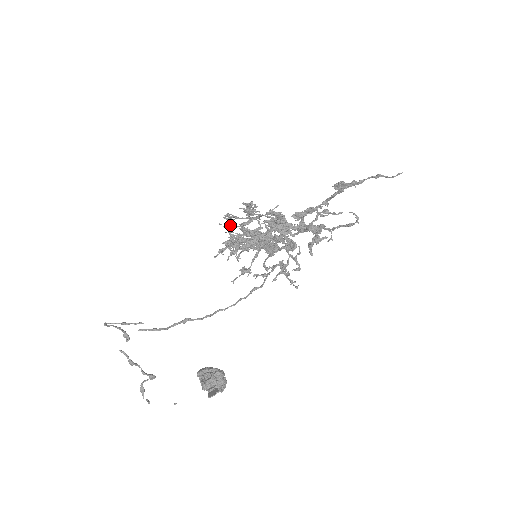
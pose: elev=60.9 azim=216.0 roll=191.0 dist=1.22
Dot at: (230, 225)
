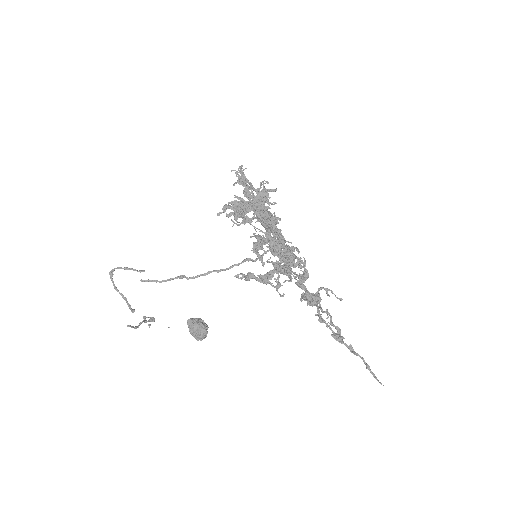
Dot at: occluded
